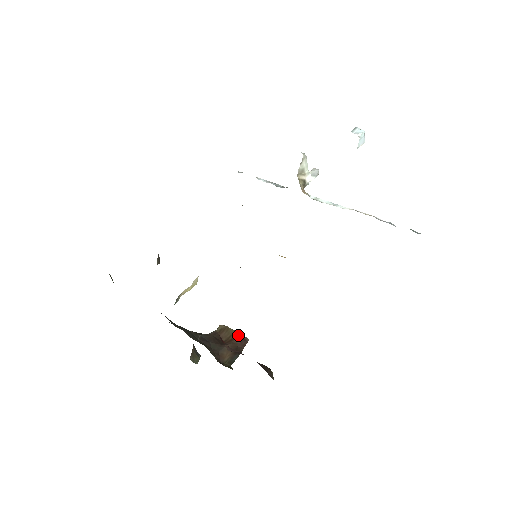
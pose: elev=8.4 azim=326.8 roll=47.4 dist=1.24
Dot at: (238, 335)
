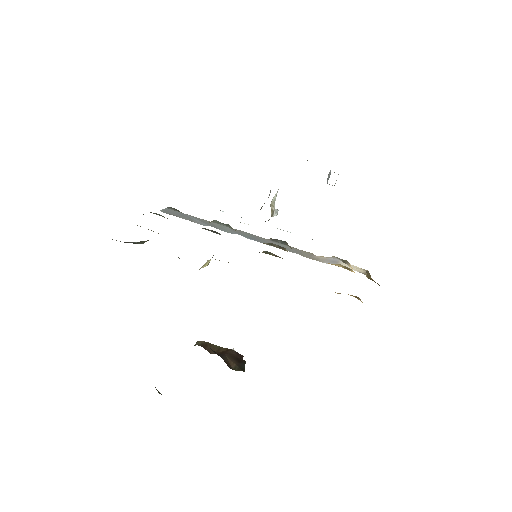
Dot at: (228, 349)
